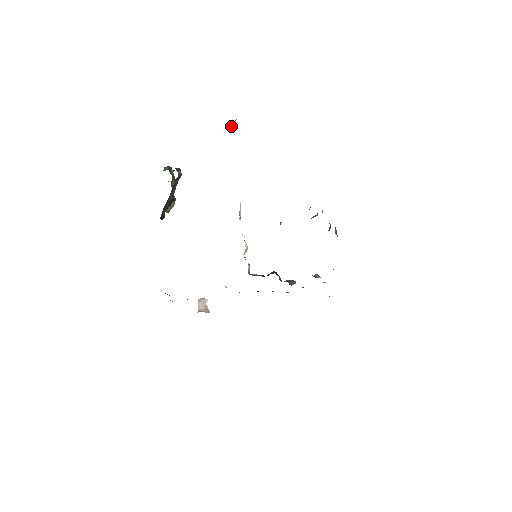
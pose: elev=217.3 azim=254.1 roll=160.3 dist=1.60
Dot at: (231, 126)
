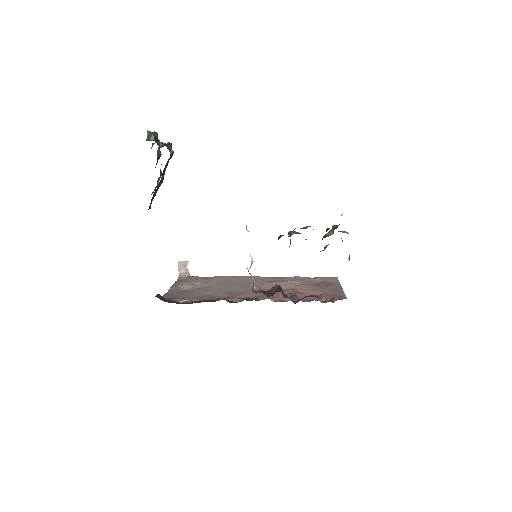
Dot at: occluded
